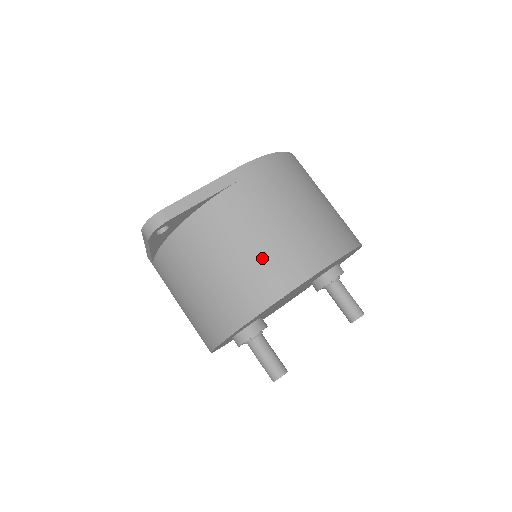
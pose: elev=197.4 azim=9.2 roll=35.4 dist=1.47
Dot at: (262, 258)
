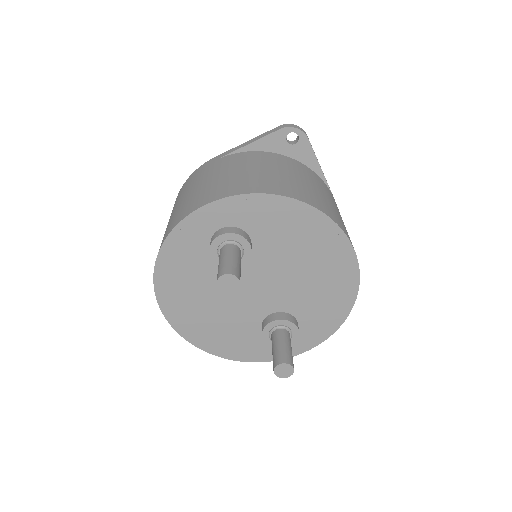
Dot at: (333, 208)
